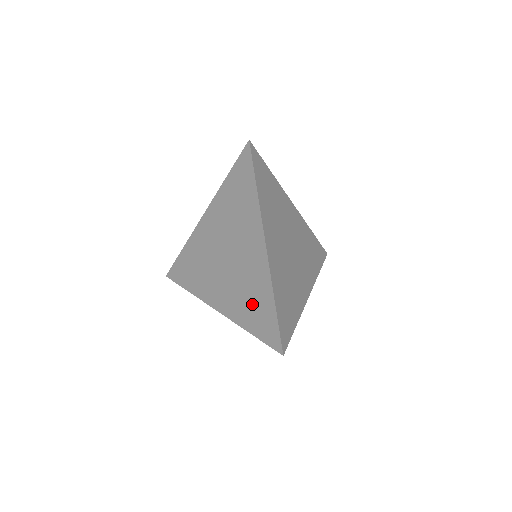
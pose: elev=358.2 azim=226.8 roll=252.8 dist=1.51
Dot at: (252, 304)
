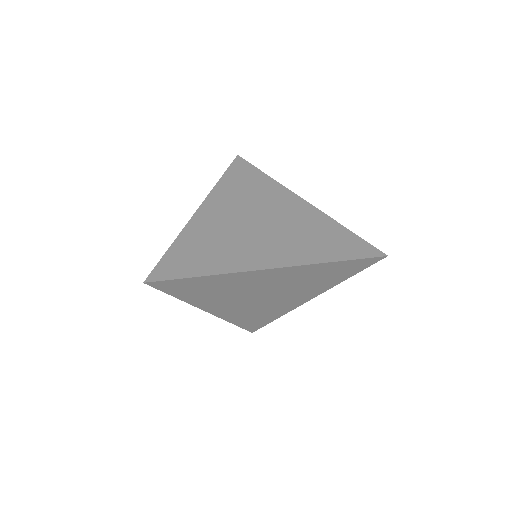
Dot at: (321, 239)
